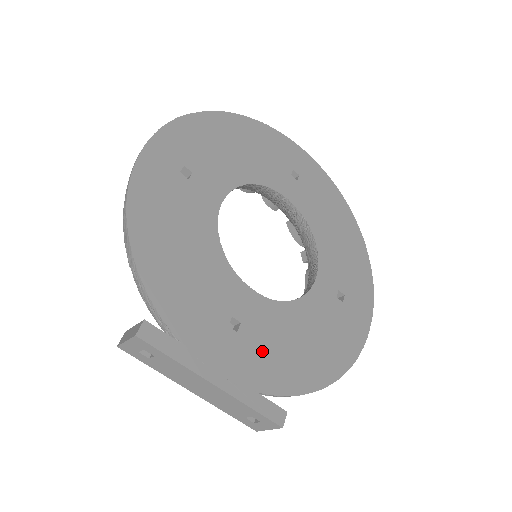
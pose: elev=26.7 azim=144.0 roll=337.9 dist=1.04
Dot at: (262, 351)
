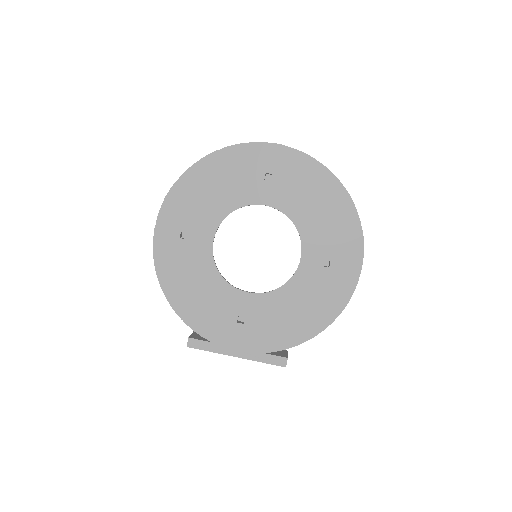
Dot at: (263, 329)
